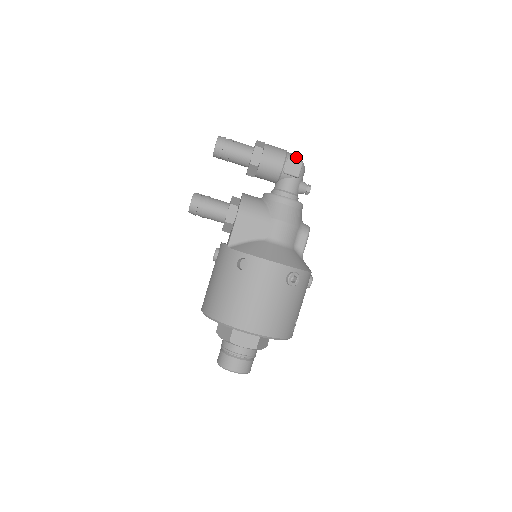
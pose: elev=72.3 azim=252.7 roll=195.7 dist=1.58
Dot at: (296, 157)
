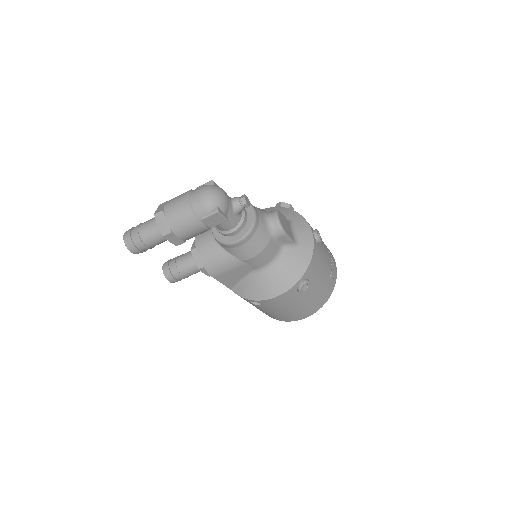
Dot at: (205, 208)
